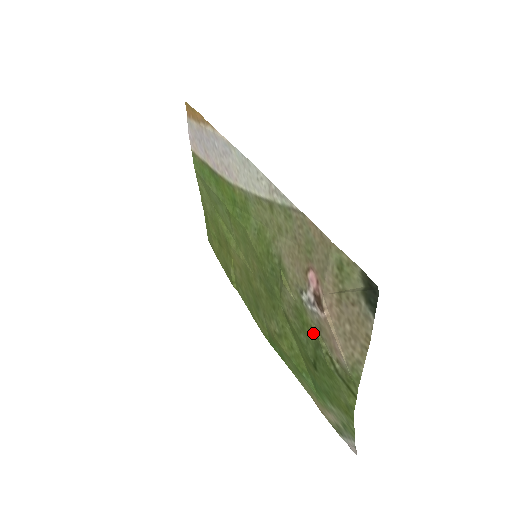
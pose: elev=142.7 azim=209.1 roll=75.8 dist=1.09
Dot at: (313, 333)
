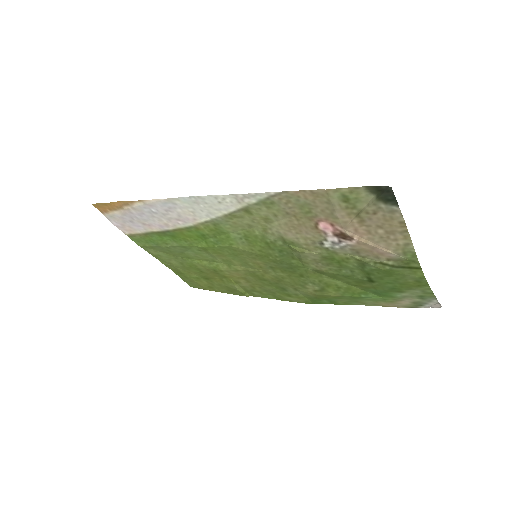
Dot at: (353, 261)
